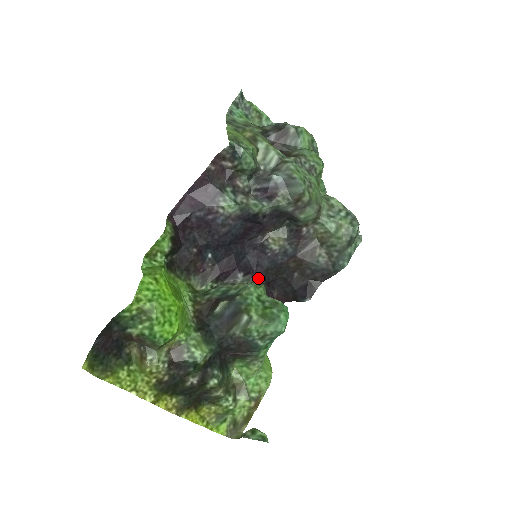
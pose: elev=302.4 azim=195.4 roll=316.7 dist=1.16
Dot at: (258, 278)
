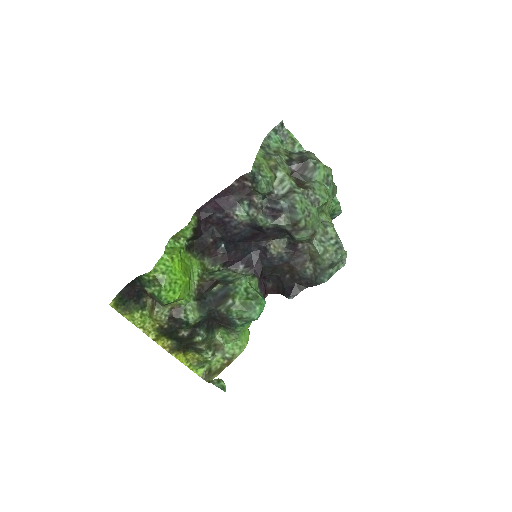
Dot at: (255, 272)
